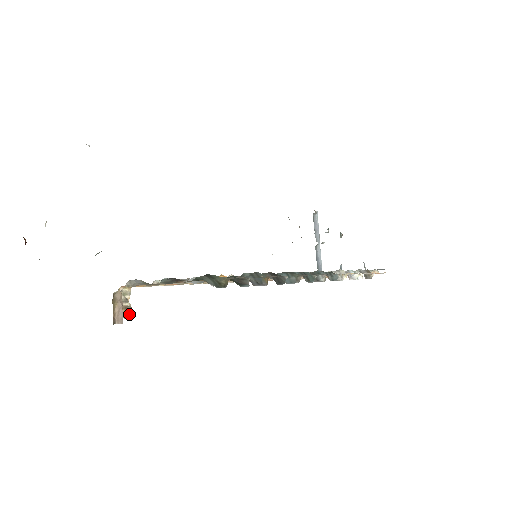
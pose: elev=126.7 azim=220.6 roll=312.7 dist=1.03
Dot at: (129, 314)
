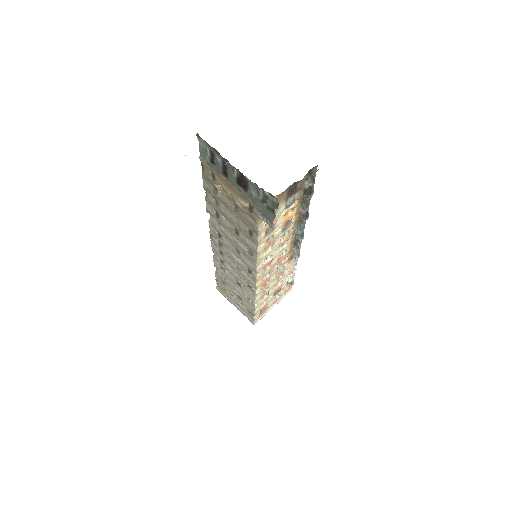
Dot at: occluded
